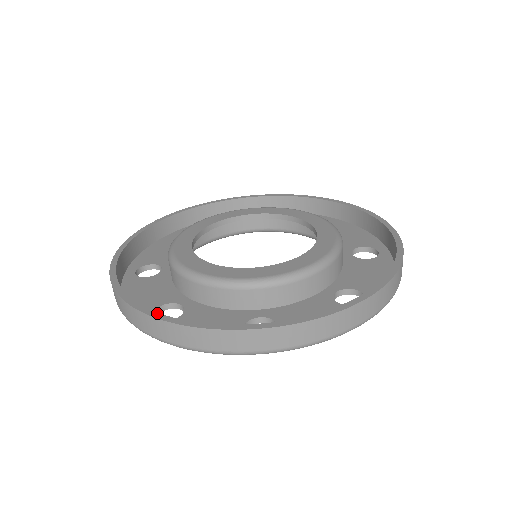
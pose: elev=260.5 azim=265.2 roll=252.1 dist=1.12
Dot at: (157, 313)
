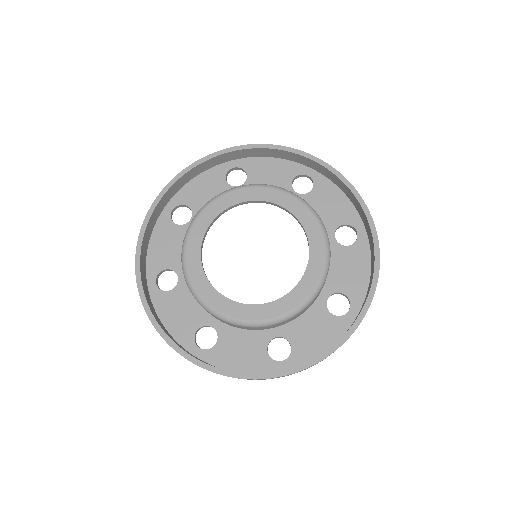
Dot at: (208, 365)
